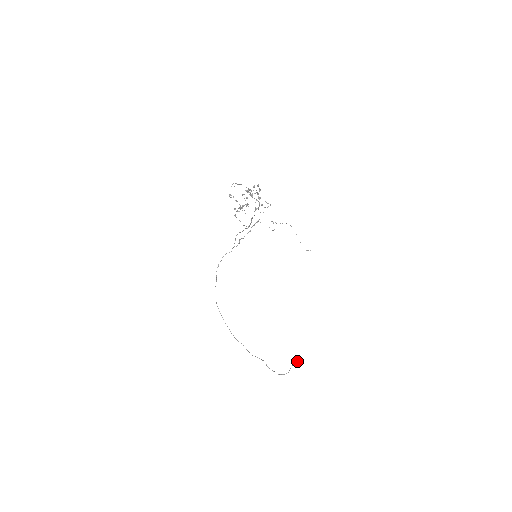
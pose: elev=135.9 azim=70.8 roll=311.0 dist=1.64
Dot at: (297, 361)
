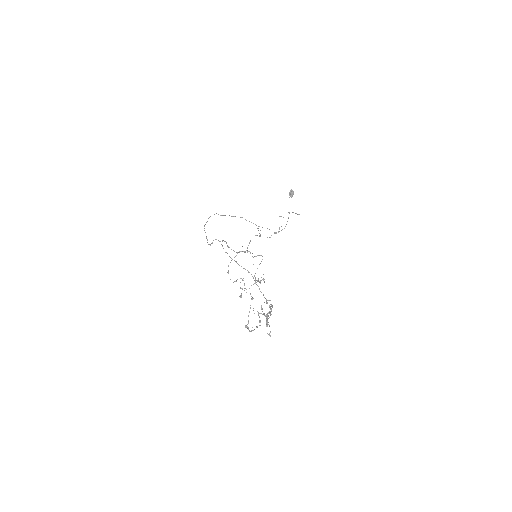
Dot at: occluded
